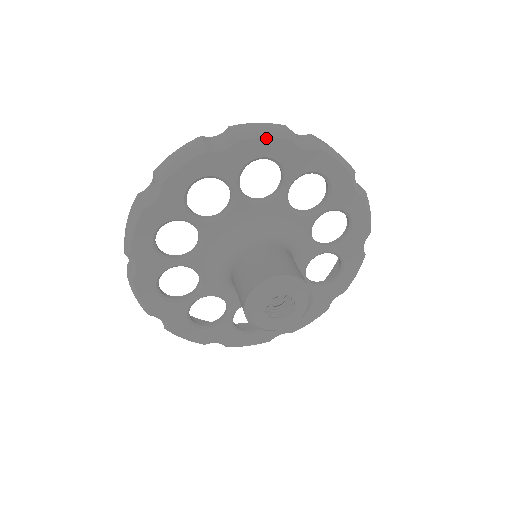
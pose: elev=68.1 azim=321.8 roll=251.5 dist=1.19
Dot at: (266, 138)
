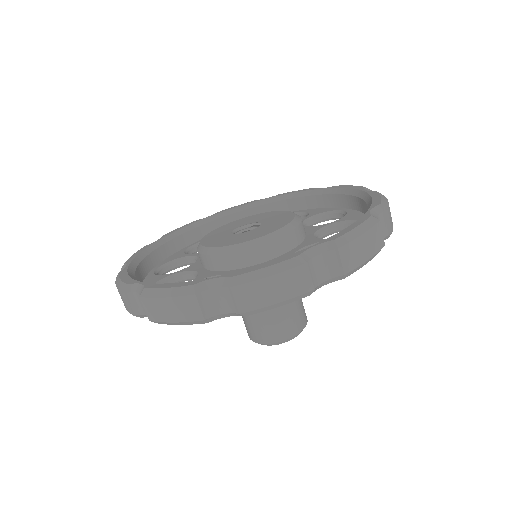
Dot at: (364, 264)
